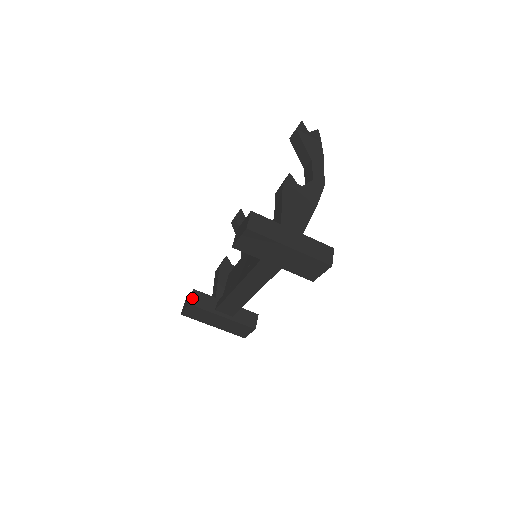
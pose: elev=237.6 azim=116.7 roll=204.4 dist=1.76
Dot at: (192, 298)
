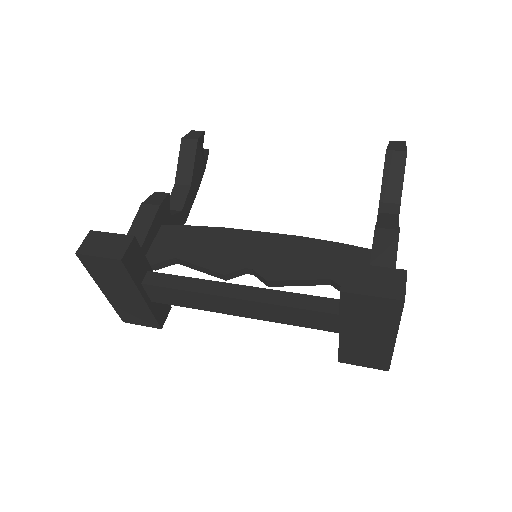
Dot at: (128, 251)
